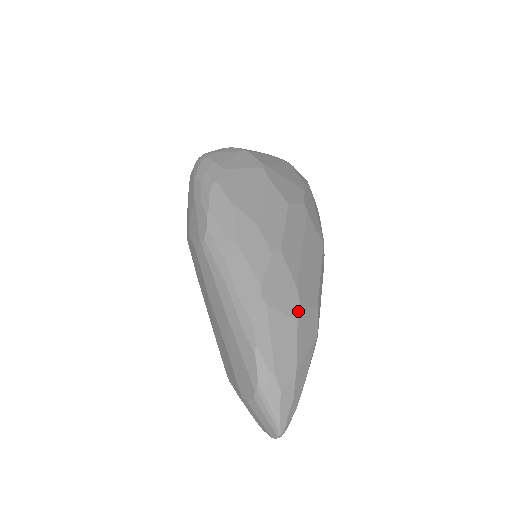
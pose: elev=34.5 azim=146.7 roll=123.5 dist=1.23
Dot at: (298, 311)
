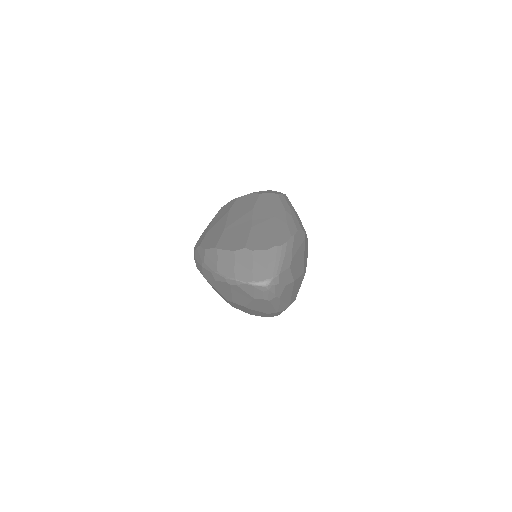
Dot at: occluded
